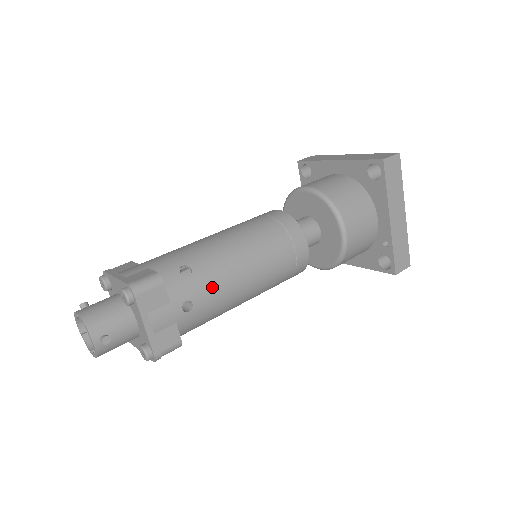
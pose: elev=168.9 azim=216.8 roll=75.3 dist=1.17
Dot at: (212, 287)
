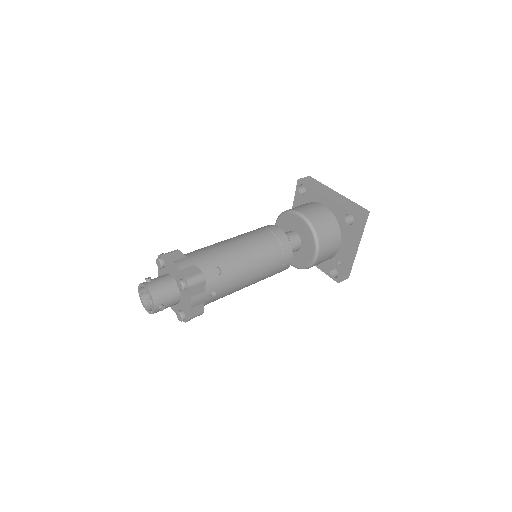
Dot at: (230, 283)
